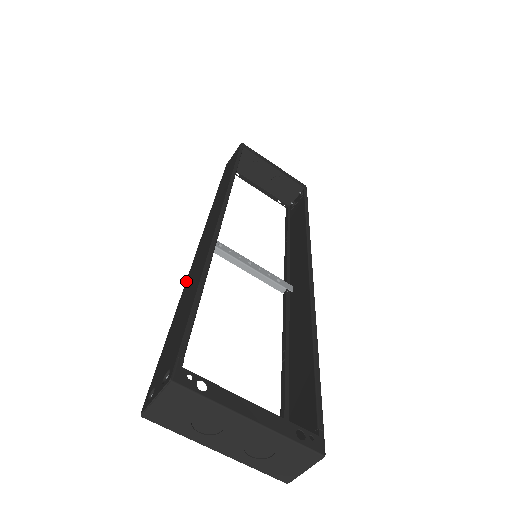
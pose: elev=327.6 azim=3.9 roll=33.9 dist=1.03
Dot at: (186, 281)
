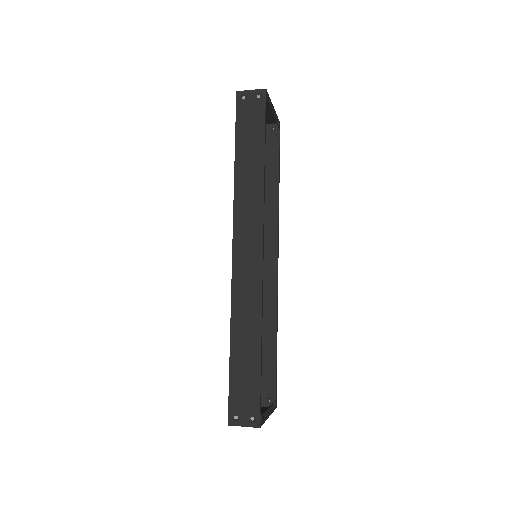
Dot at: (232, 309)
